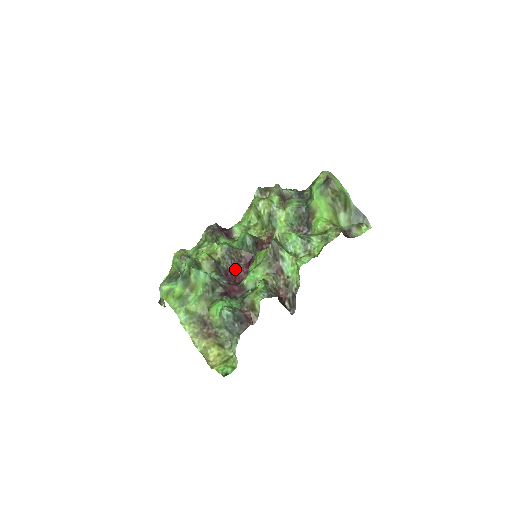
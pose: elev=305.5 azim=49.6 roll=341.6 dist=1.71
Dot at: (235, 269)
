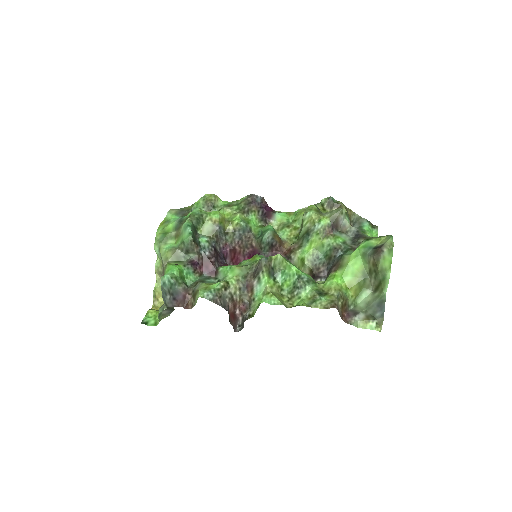
Dot at: (238, 250)
